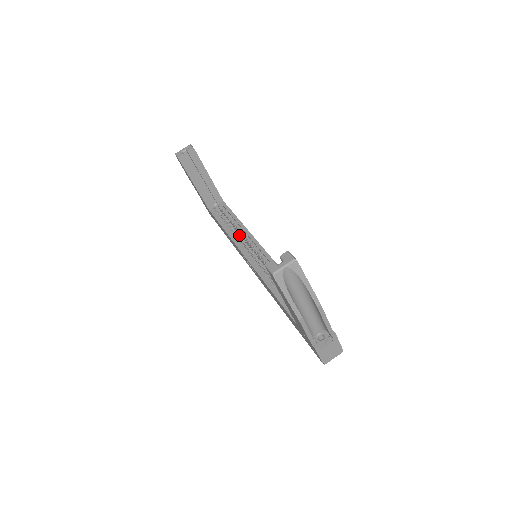
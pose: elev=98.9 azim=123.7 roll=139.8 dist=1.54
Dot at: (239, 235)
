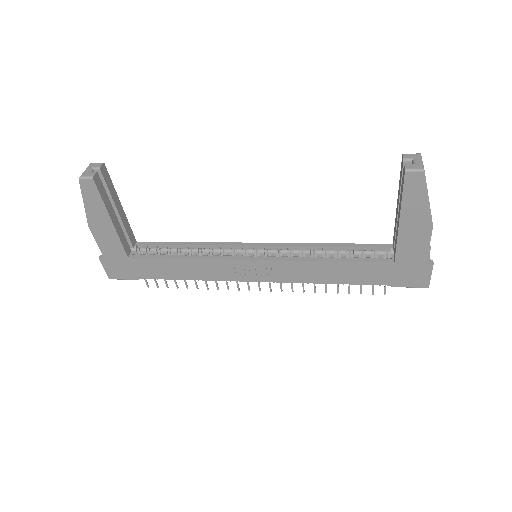
Dot at: occluded
